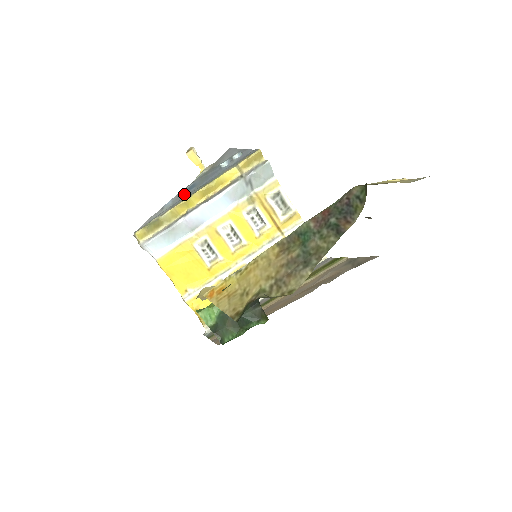
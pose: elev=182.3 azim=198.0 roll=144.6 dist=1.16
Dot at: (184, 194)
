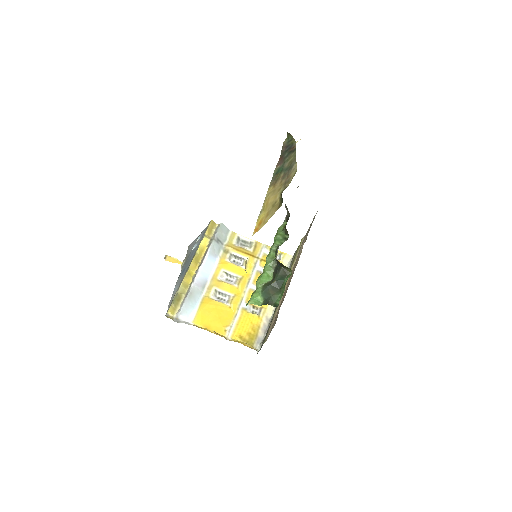
Dot at: (182, 276)
